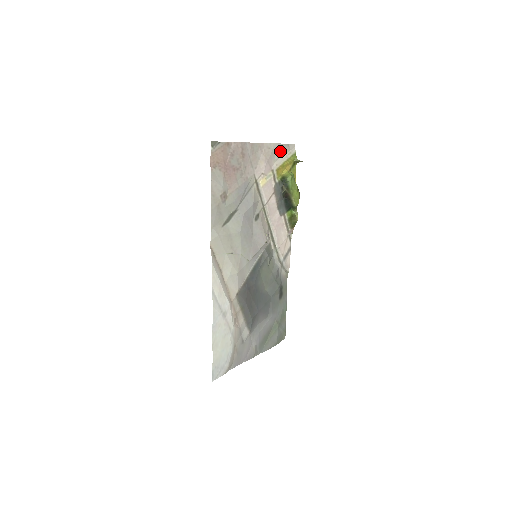
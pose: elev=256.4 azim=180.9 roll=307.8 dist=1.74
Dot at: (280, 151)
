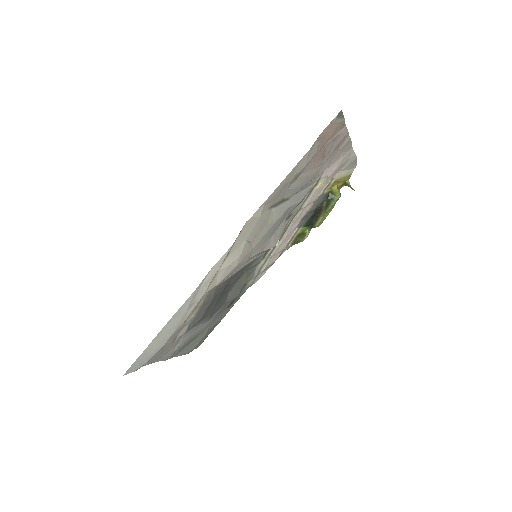
Dot at: (349, 164)
